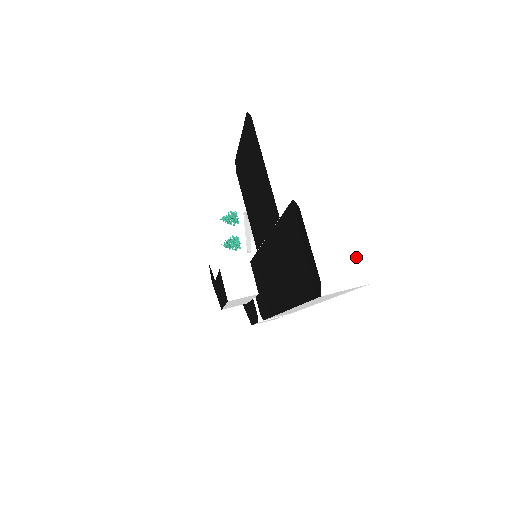
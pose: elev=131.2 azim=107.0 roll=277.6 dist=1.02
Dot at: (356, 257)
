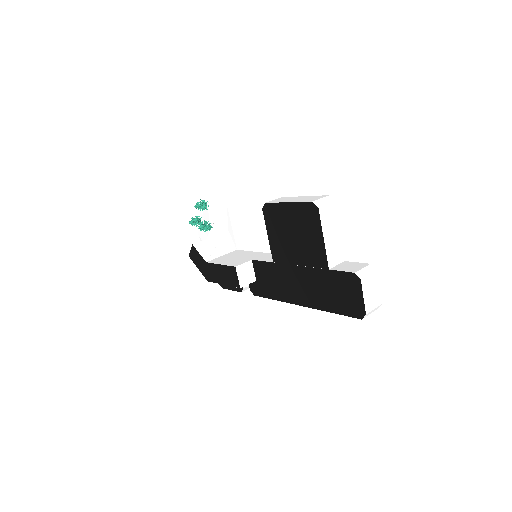
Dot at: (377, 300)
